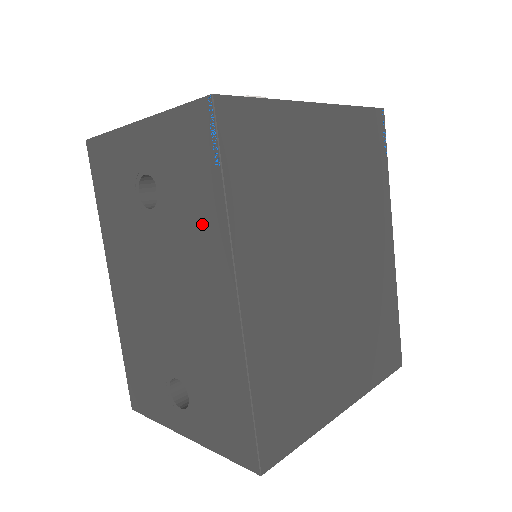
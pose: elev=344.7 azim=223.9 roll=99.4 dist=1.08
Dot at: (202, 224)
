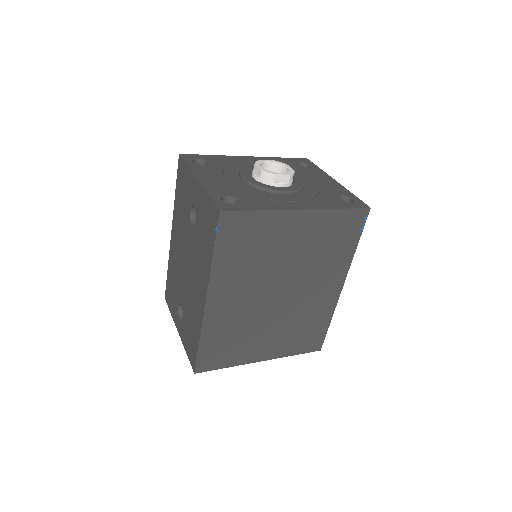
Dot at: (204, 258)
